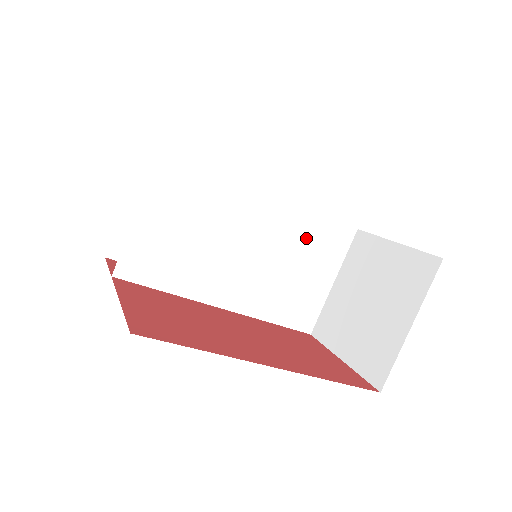
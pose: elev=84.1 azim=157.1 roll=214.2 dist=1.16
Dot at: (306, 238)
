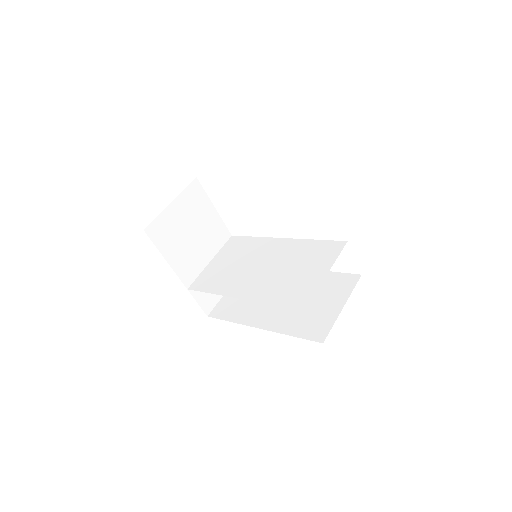
Dot at: (304, 254)
